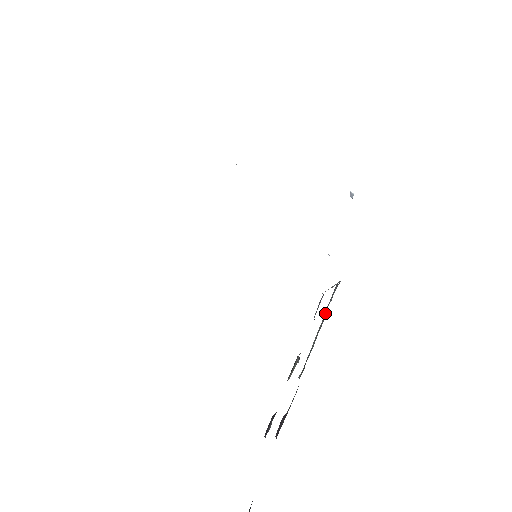
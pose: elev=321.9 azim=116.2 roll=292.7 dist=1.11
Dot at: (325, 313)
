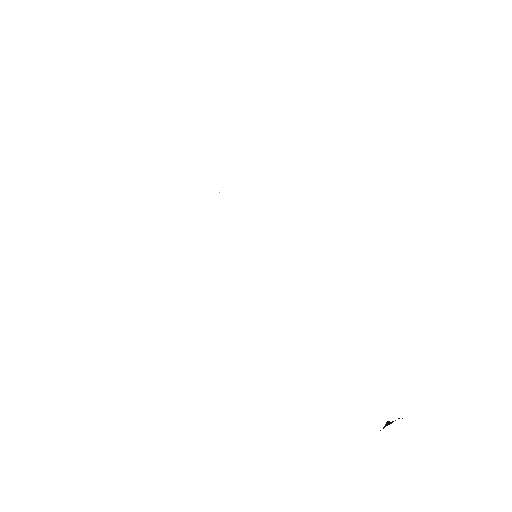
Dot at: occluded
